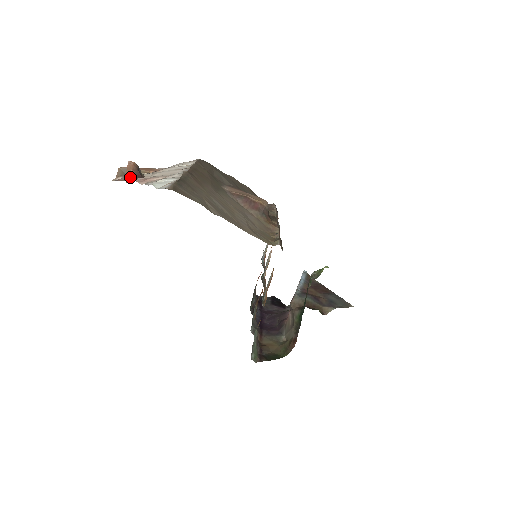
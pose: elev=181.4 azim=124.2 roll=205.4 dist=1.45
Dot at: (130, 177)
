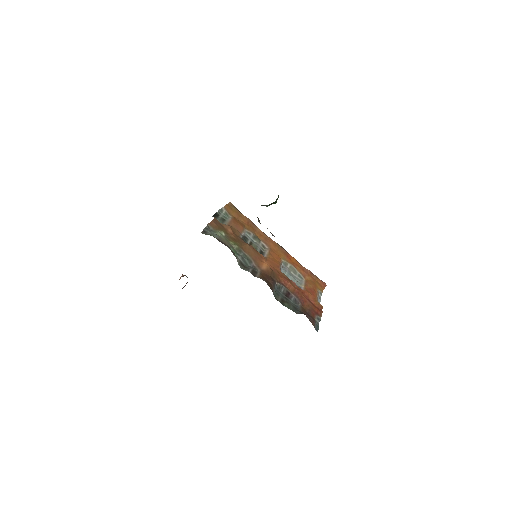
Dot at: occluded
